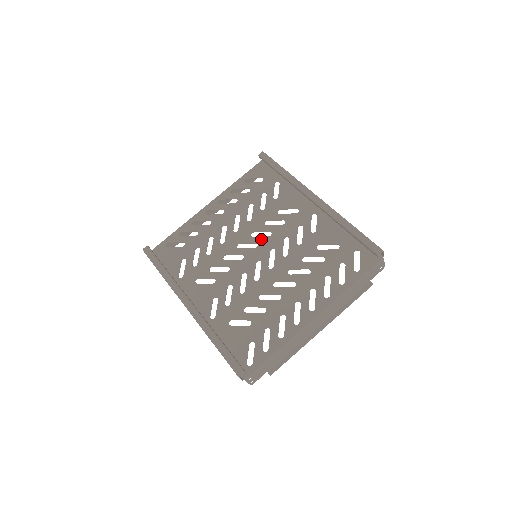
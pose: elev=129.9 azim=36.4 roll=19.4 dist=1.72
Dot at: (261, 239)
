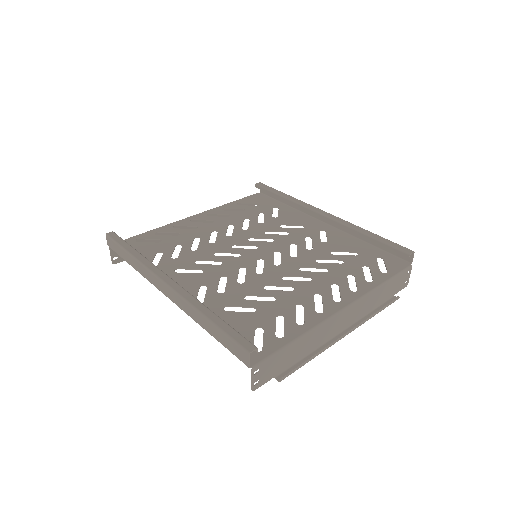
Dot at: (262, 243)
